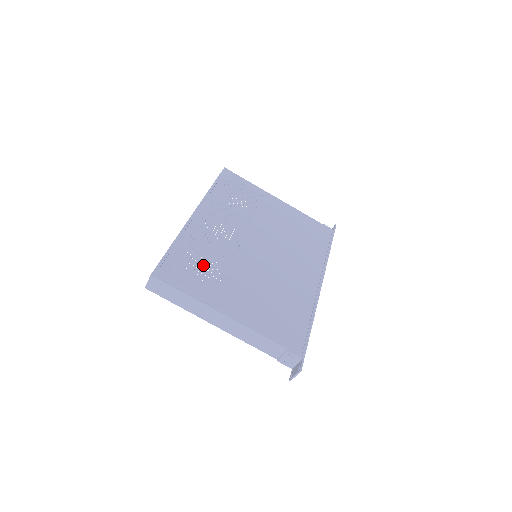
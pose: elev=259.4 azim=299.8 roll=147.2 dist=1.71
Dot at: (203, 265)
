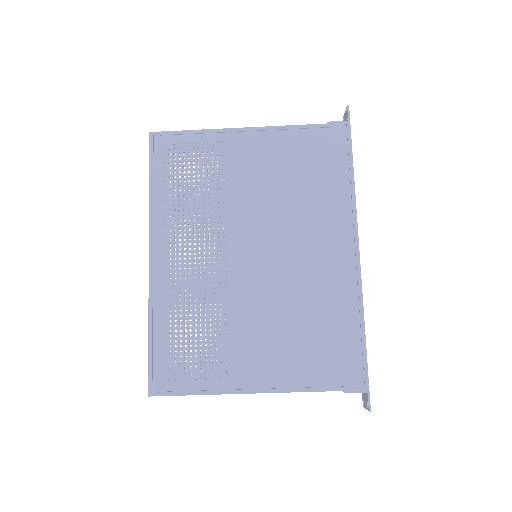
Dot at: (197, 337)
